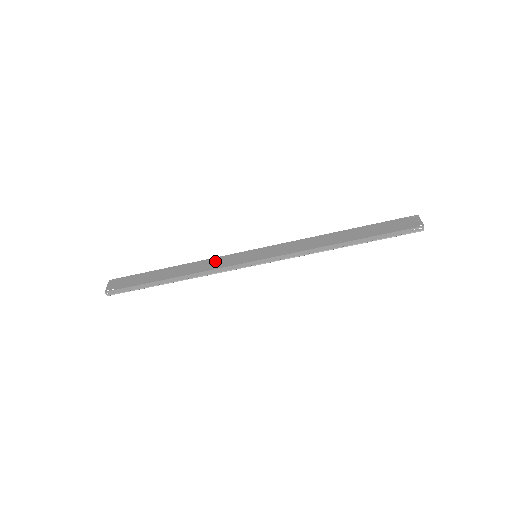
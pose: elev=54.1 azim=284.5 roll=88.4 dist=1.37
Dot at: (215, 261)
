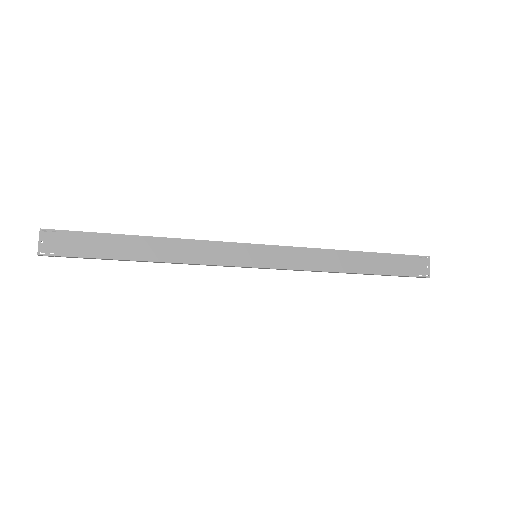
Dot at: (204, 248)
